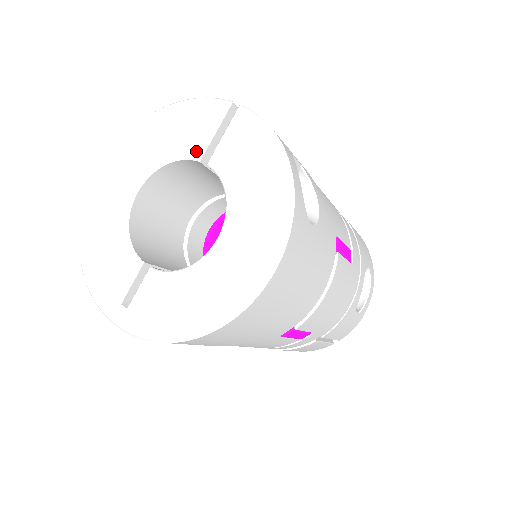
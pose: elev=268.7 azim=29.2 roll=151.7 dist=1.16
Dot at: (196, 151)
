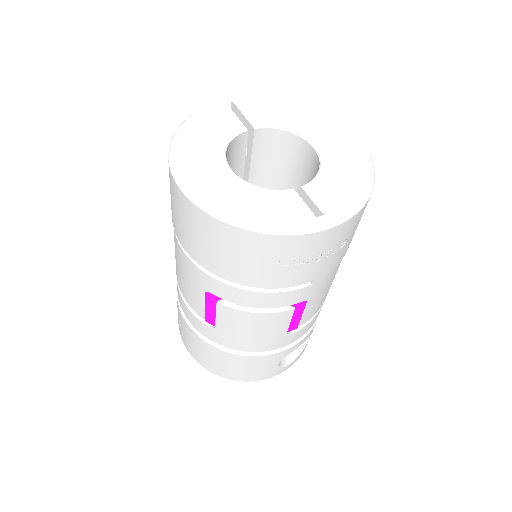
Dot at: (239, 127)
